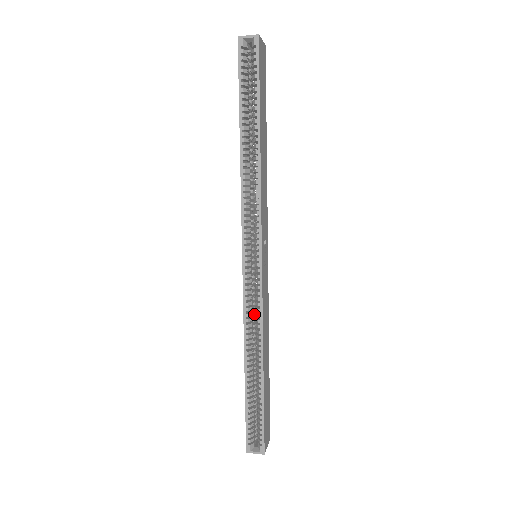
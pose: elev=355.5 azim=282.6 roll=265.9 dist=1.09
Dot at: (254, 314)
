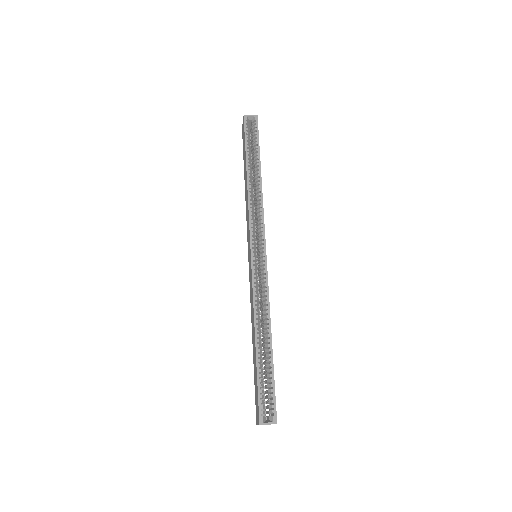
Dot at: occluded
